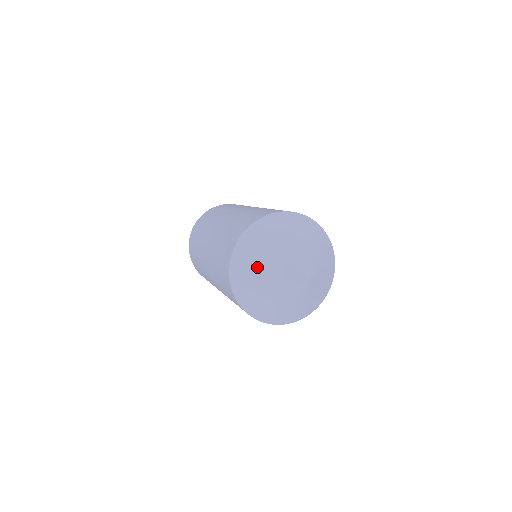
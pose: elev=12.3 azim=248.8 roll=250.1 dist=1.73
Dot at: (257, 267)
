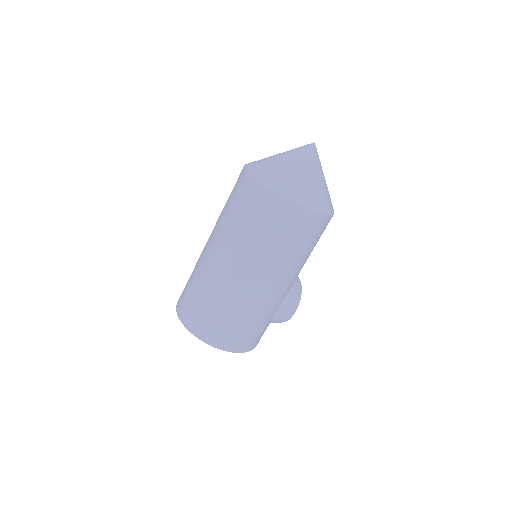
Dot at: (270, 159)
